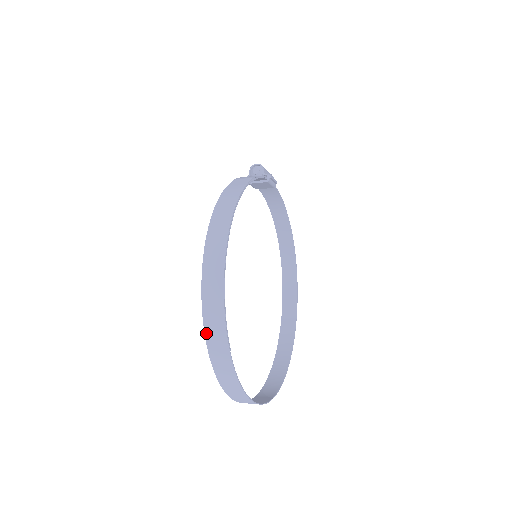
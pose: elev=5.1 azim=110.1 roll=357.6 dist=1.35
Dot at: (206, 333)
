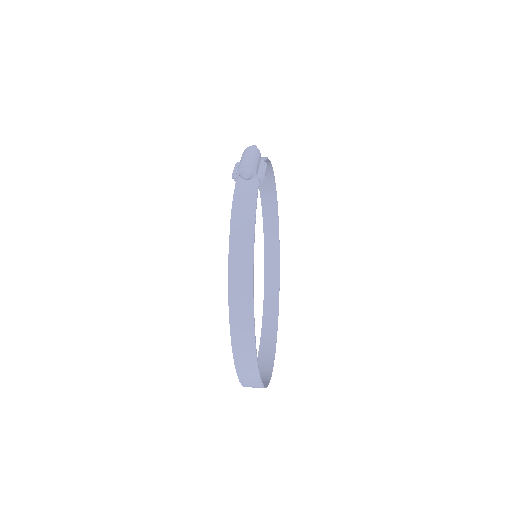
Dot at: (242, 383)
